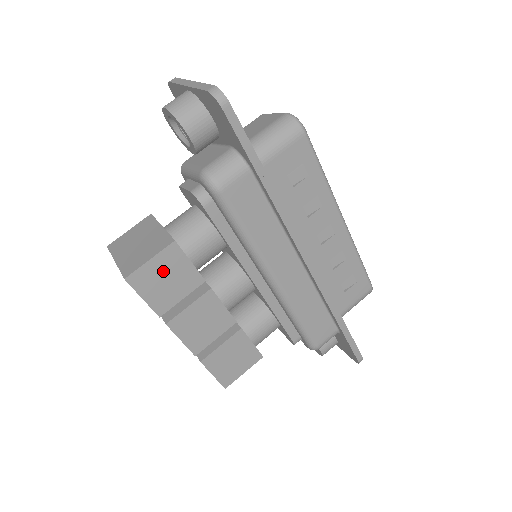
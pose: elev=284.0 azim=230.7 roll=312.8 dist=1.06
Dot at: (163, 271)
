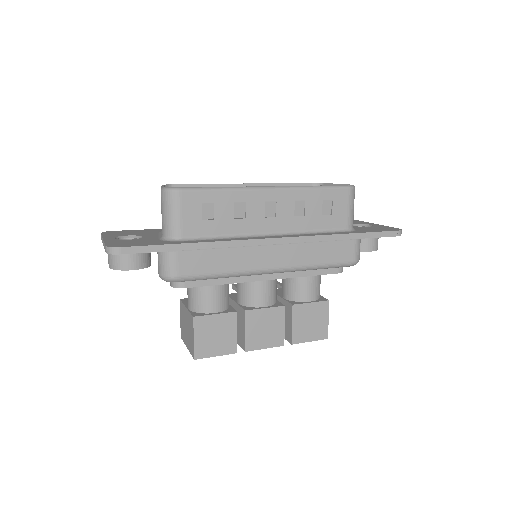
Dot at: (208, 335)
